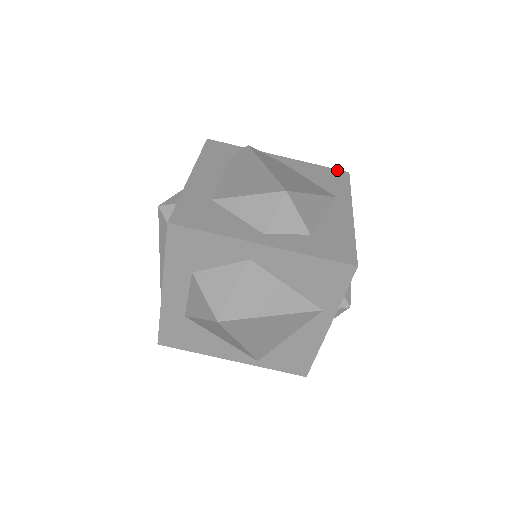
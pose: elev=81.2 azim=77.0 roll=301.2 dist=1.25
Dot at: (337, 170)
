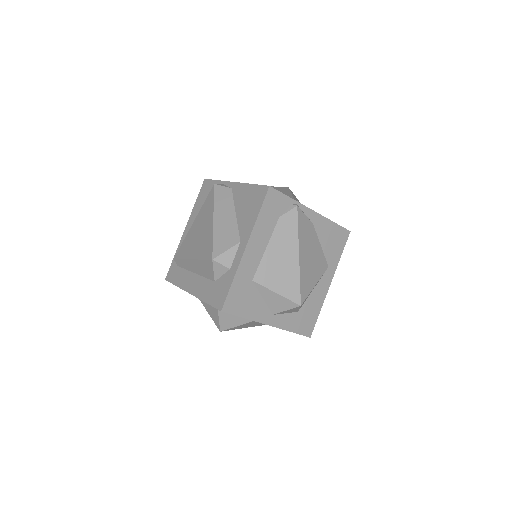
Dot at: (344, 229)
